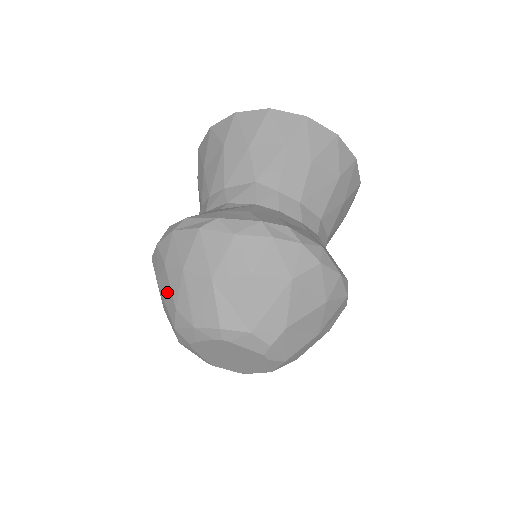
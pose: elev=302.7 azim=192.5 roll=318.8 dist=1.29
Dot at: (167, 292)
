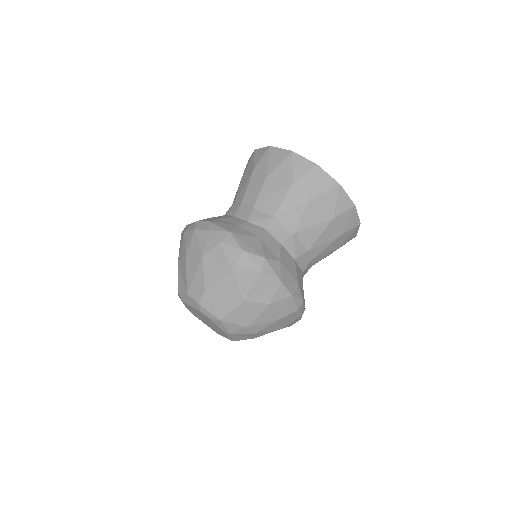
Dot at: occluded
